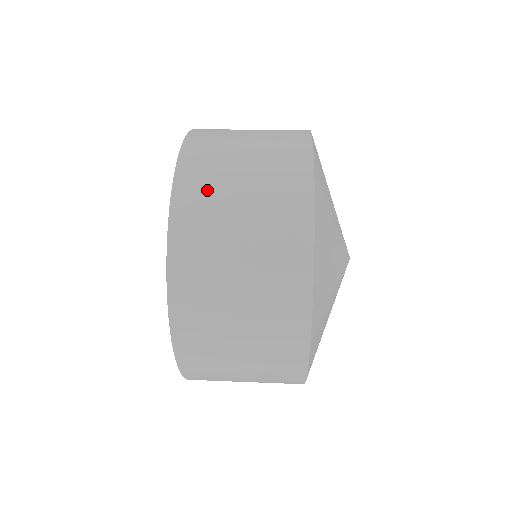
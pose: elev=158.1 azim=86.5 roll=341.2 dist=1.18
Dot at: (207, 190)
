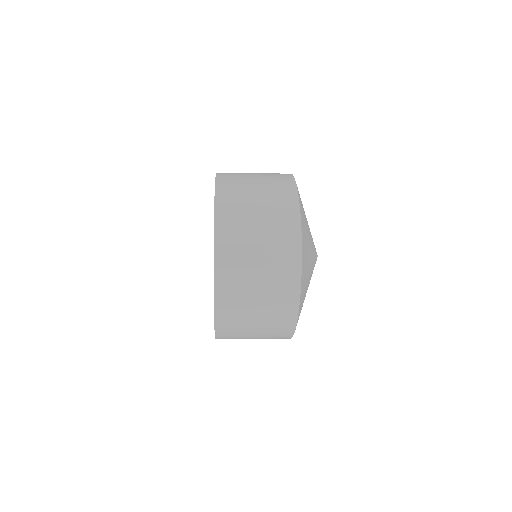
Dot at: occluded
